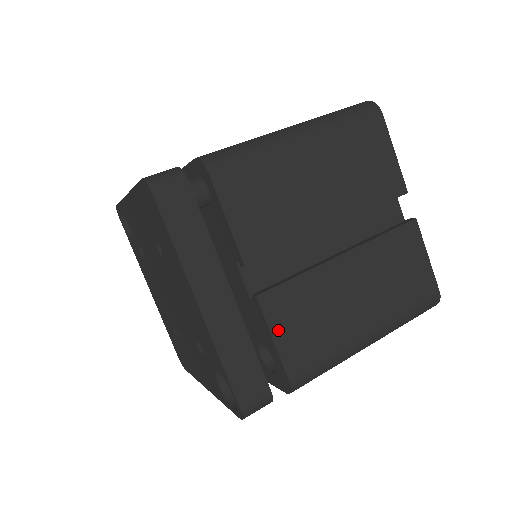
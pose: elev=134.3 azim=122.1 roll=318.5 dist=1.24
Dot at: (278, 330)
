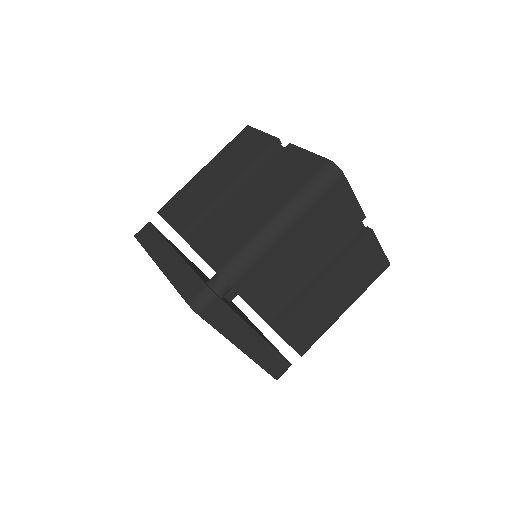
Dot at: (290, 338)
